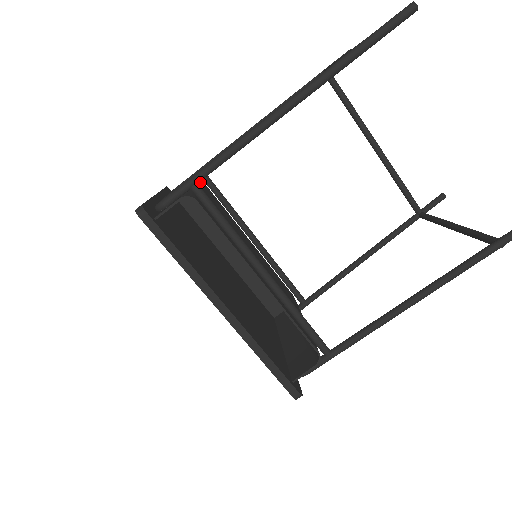
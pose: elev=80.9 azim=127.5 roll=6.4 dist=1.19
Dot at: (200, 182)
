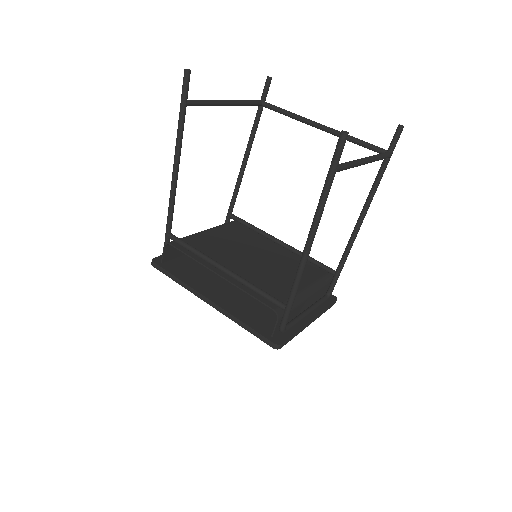
Dot at: (230, 222)
